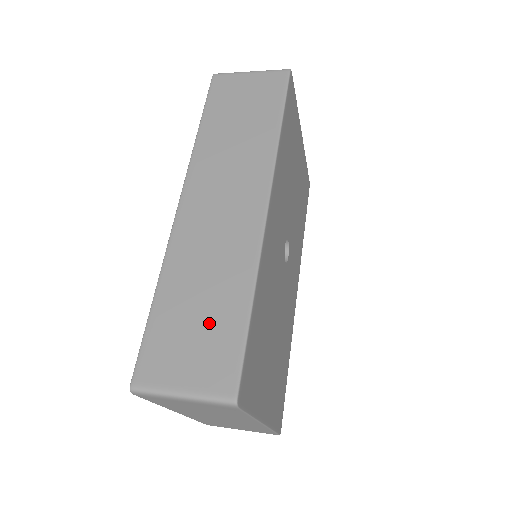
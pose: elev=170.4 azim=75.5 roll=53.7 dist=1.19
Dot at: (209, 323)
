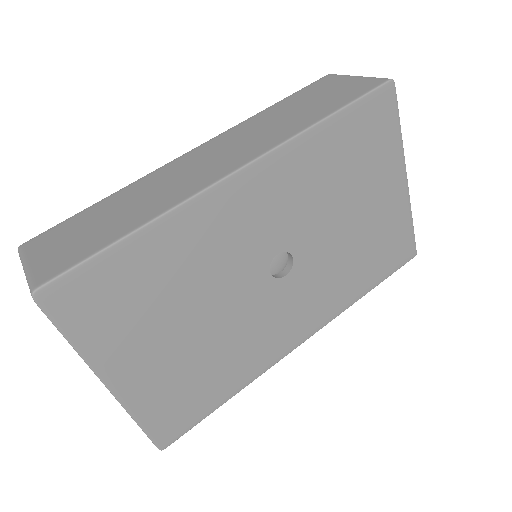
Dot at: (96, 231)
